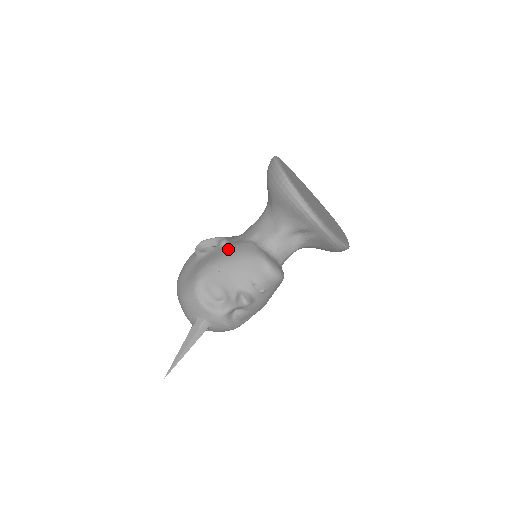
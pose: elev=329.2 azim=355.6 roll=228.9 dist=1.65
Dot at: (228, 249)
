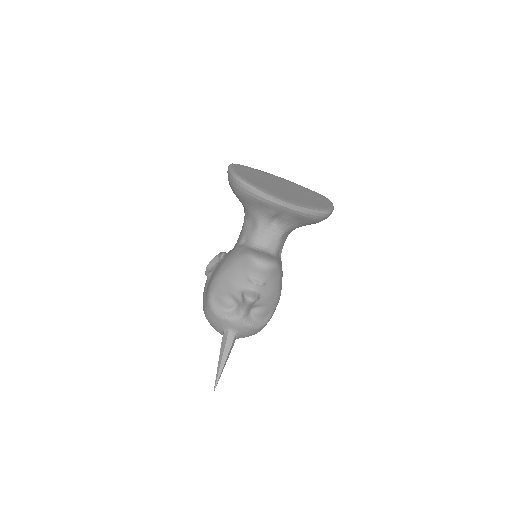
Dot at: (224, 260)
